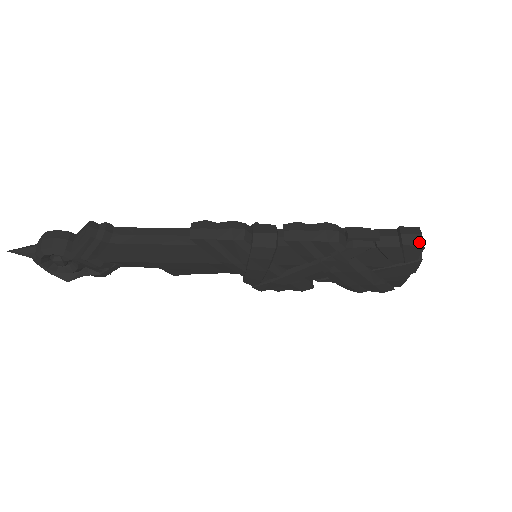
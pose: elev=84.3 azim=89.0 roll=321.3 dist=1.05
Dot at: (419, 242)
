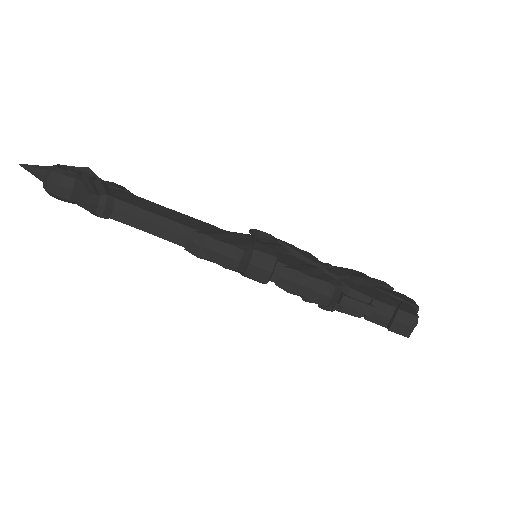
Dot at: (406, 334)
